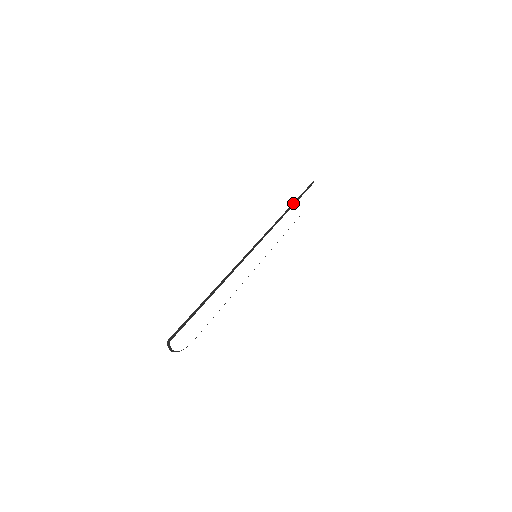
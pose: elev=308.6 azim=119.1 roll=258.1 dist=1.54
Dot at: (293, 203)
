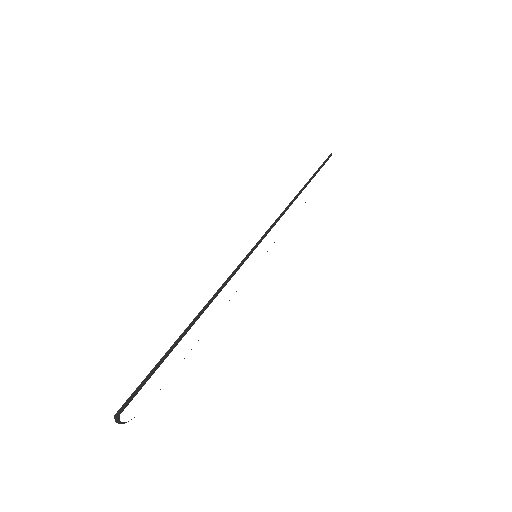
Dot at: (308, 181)
